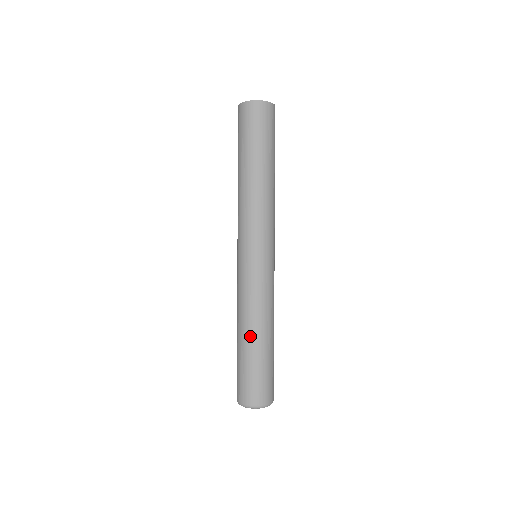
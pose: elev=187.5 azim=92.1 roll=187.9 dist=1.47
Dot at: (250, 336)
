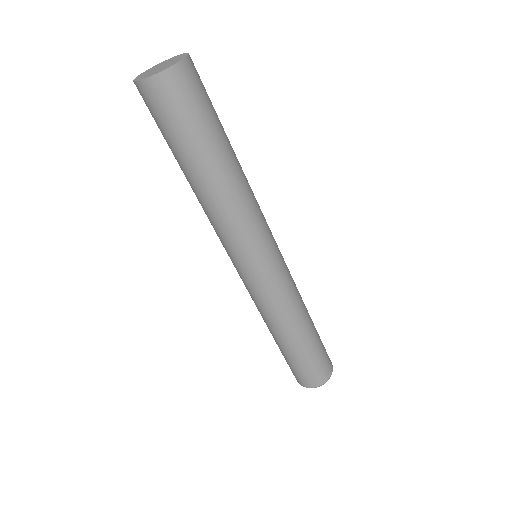
Dot at: (277, 339)
